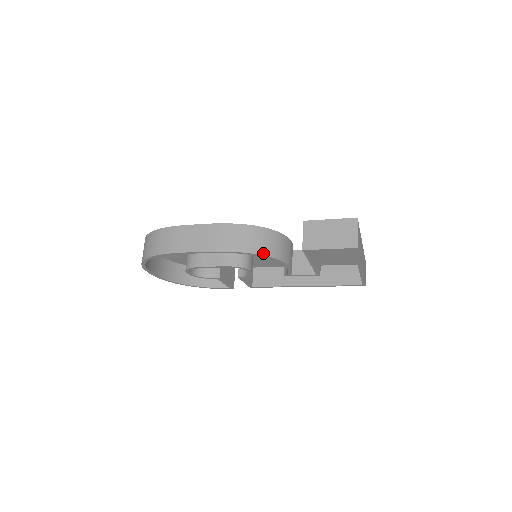
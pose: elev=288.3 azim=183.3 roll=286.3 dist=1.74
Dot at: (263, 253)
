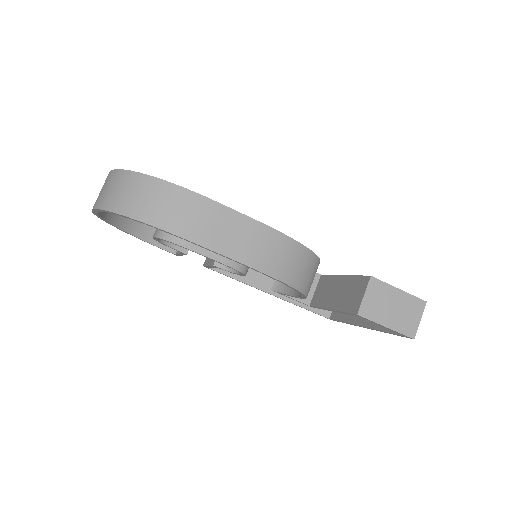
Dot at: (302, 289)
